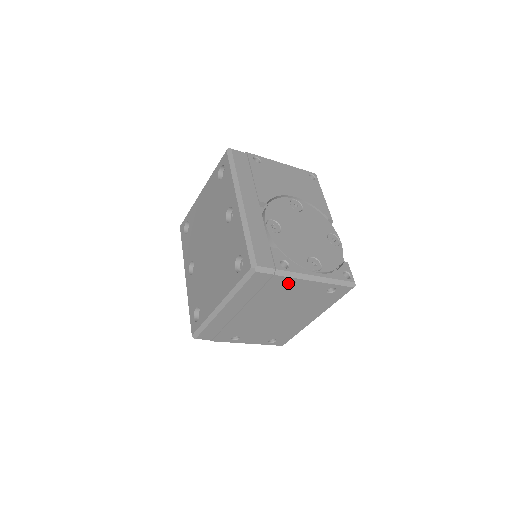
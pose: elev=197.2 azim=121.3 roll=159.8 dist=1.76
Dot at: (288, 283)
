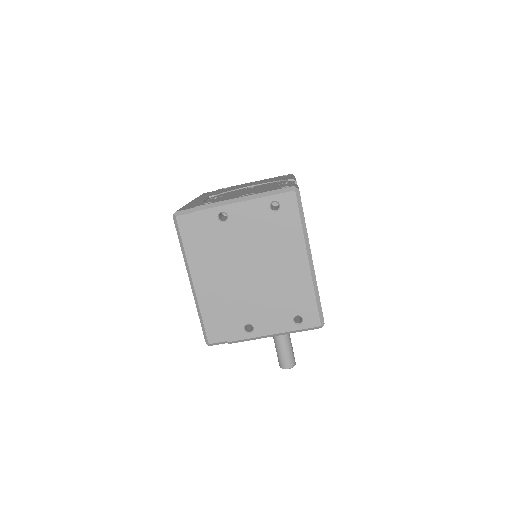
Dot at: (225, 220)
